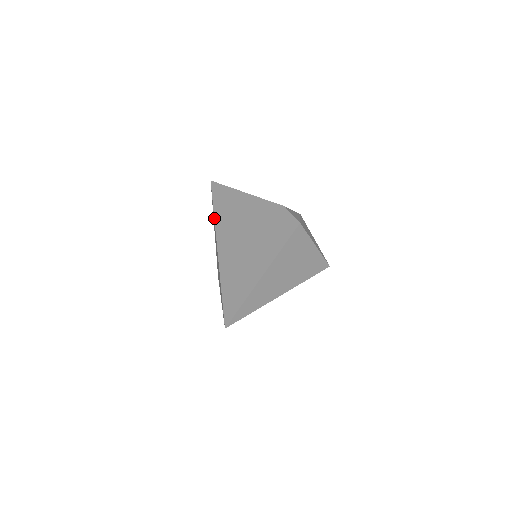
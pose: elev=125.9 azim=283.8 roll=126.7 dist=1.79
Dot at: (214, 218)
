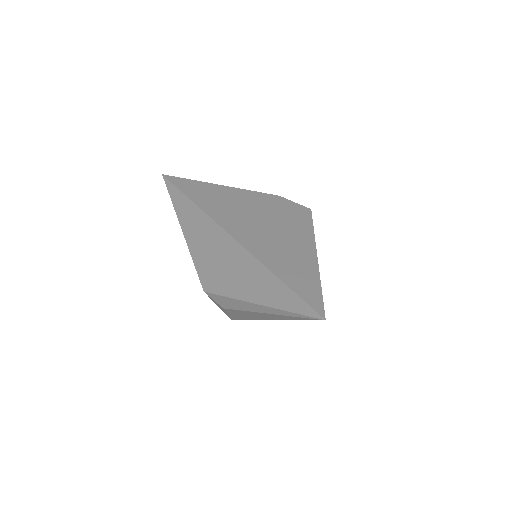
Dot at: (203, 210)
